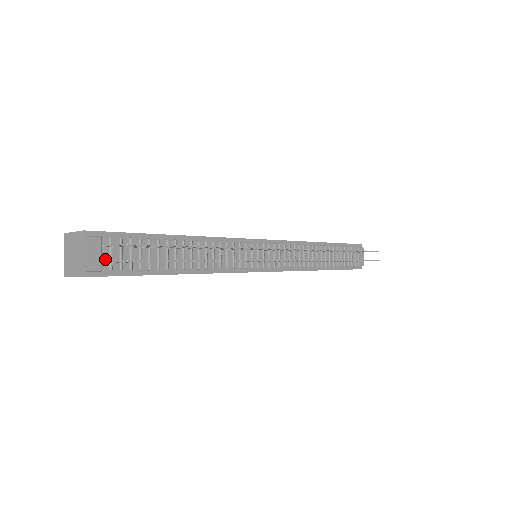
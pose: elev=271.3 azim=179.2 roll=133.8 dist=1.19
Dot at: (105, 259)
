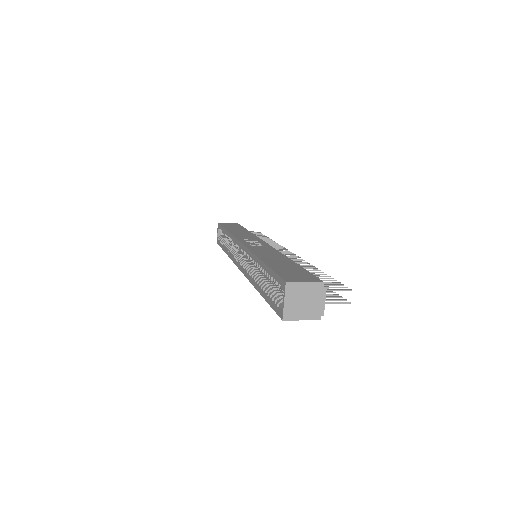
Dot at: occluded
